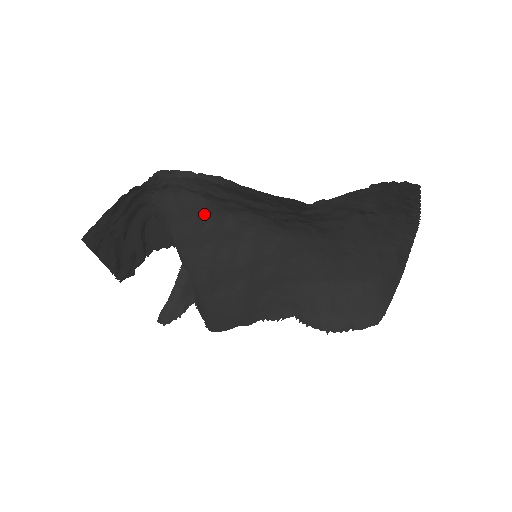
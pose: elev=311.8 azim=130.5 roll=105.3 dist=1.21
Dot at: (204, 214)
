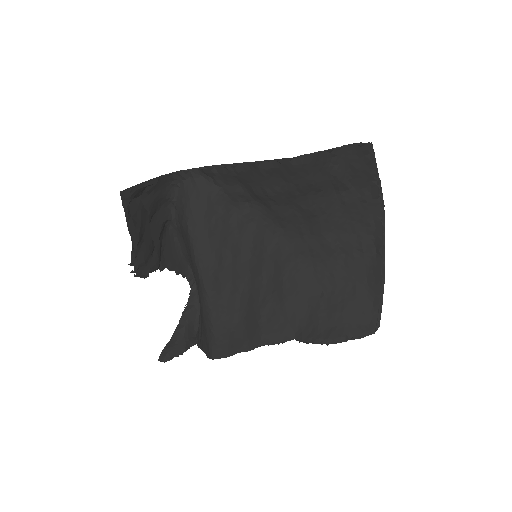
Dot at: (215, 203)
